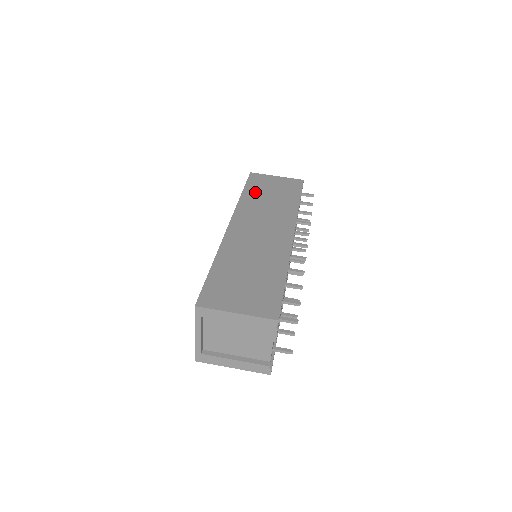
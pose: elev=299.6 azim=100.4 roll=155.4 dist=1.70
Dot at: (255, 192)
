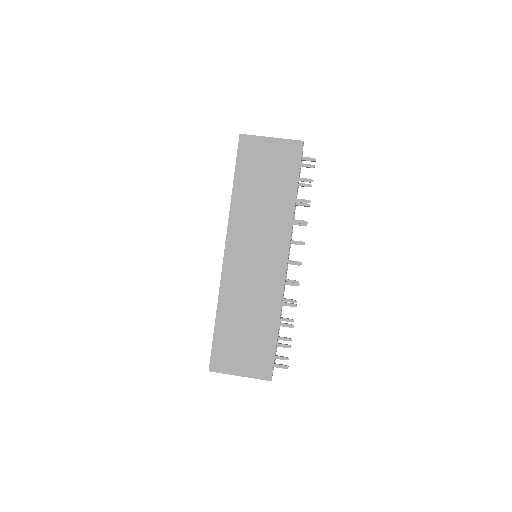
Dot at: (247, 183)
